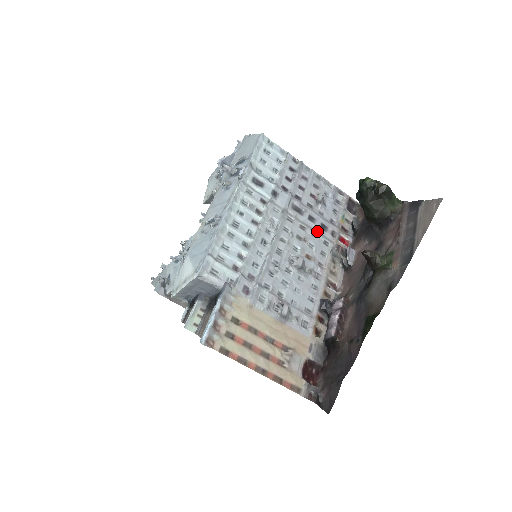
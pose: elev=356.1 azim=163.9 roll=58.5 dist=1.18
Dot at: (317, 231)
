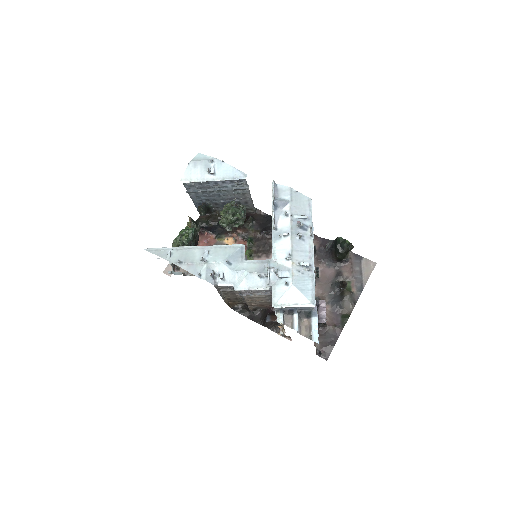
Dot at: occluded
